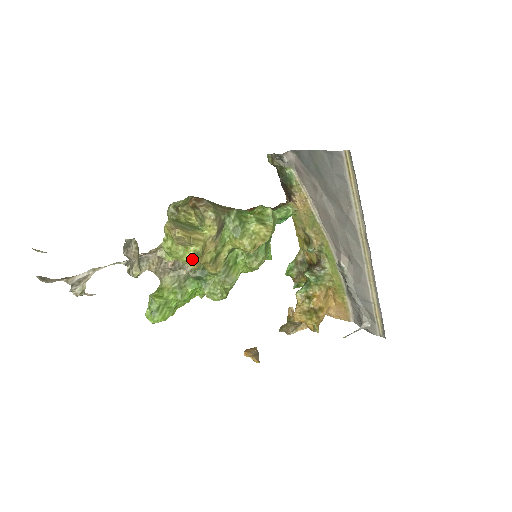
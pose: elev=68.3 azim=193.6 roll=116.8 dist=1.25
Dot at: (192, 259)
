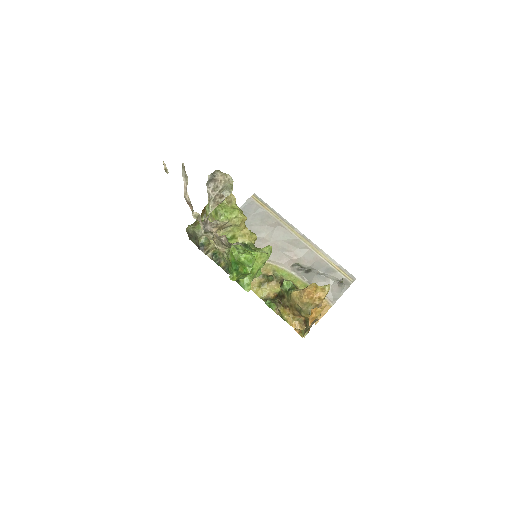
Dot at: (241, 212)
